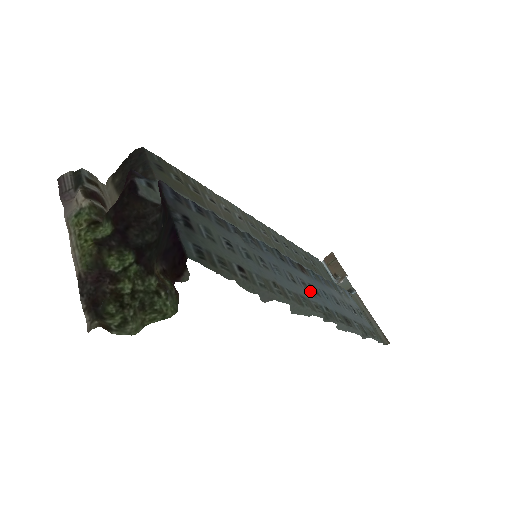
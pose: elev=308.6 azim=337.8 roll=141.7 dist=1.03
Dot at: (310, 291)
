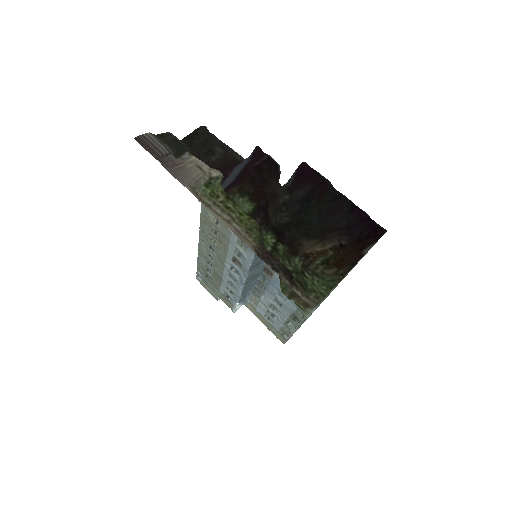
Dot at: occluded
